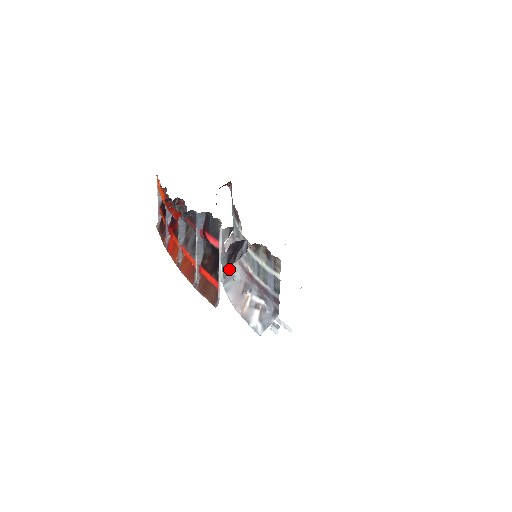
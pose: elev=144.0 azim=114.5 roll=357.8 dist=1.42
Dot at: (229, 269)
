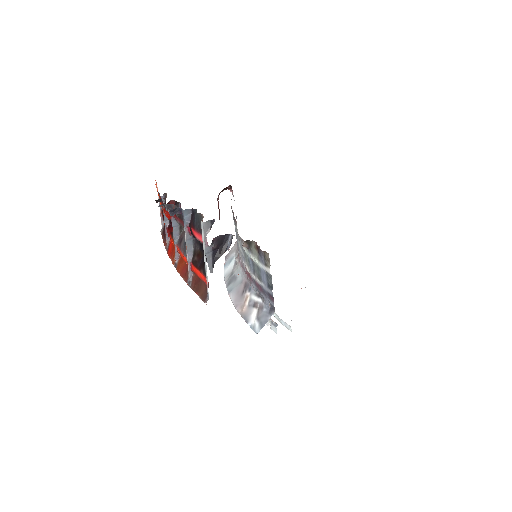
Dot at: (232, 271)
